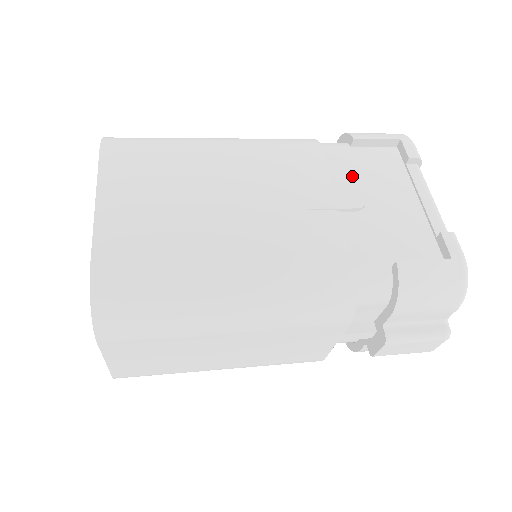
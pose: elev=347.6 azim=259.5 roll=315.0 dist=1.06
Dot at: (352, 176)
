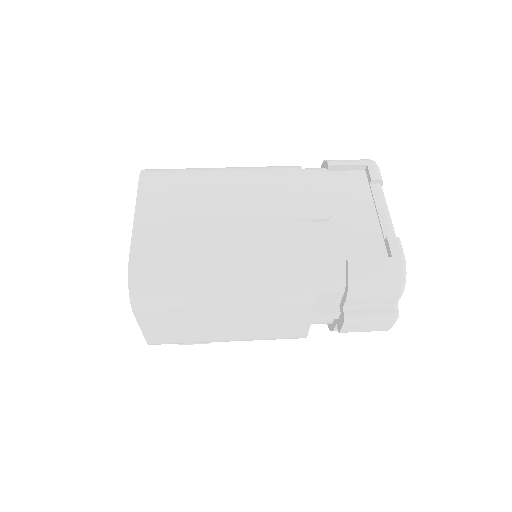
Dot at: (325, 194)
